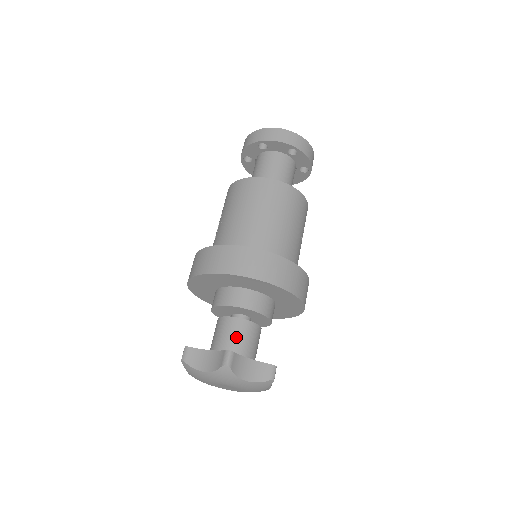
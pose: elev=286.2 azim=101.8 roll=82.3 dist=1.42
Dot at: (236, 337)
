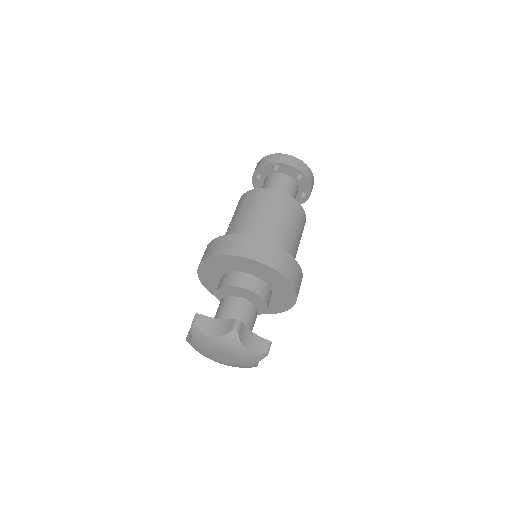
Dot at: (240, 314)
